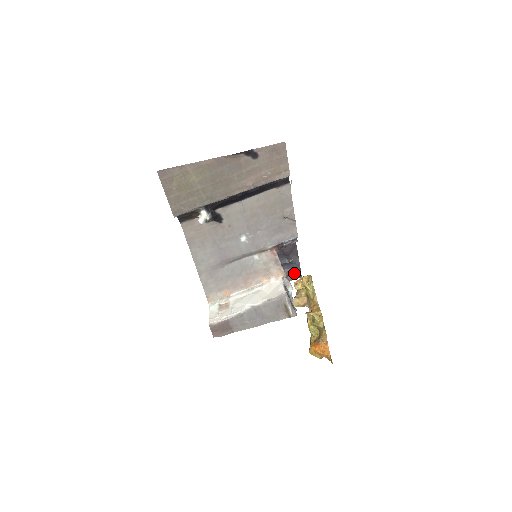
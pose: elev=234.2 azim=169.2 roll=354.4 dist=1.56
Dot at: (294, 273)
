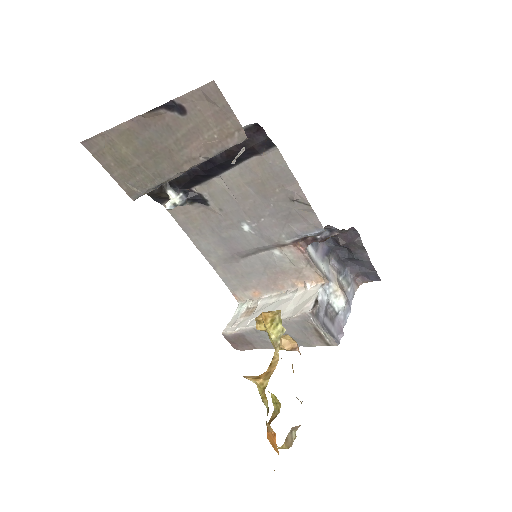
Dot at: (366, 273)
